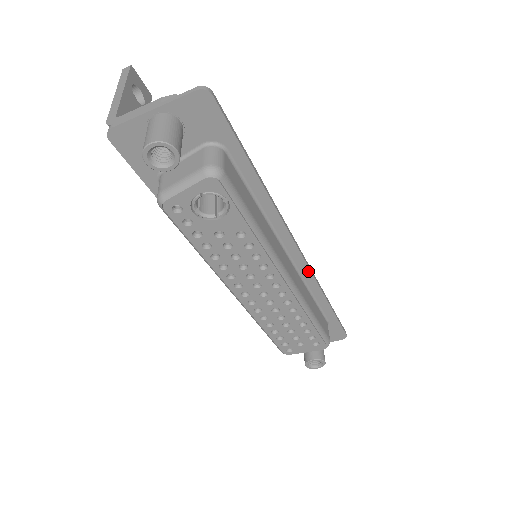
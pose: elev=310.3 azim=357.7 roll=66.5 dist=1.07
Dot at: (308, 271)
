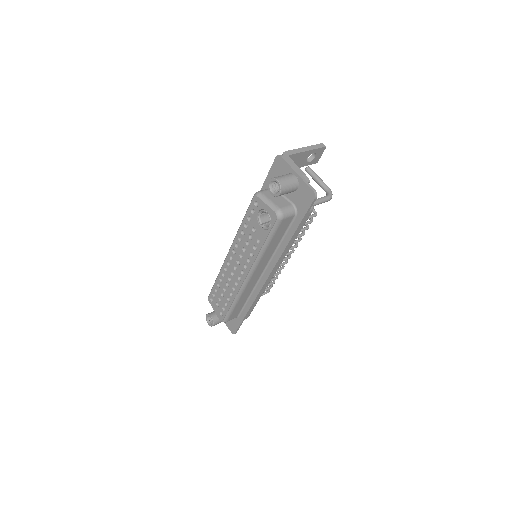
Dot at: (260, 289)
